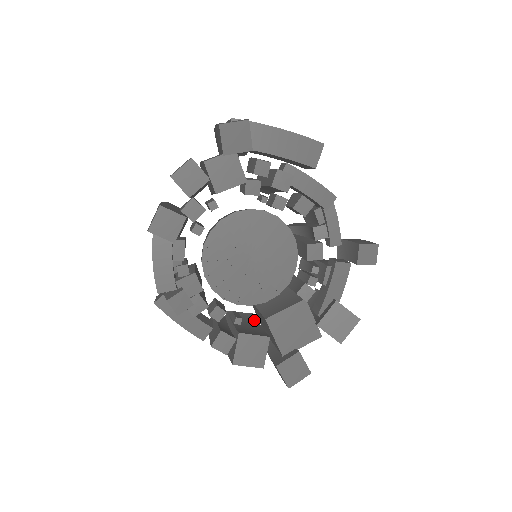
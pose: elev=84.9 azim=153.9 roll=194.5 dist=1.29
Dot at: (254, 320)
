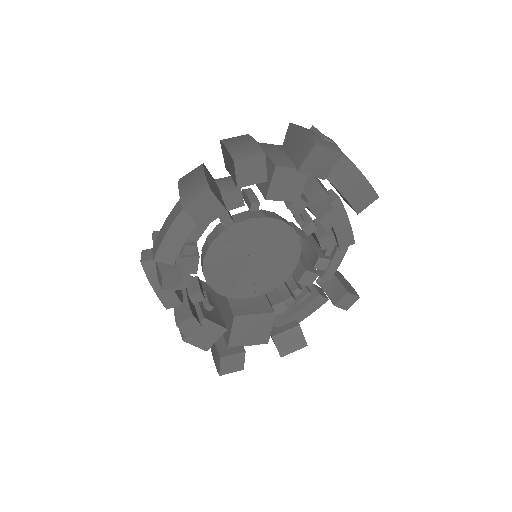
Dot at: (213, 296)
